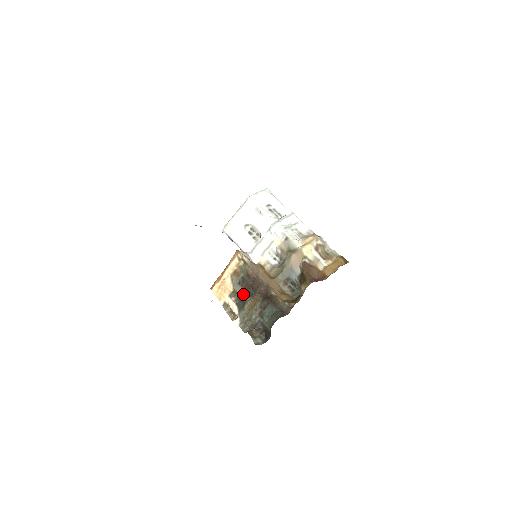
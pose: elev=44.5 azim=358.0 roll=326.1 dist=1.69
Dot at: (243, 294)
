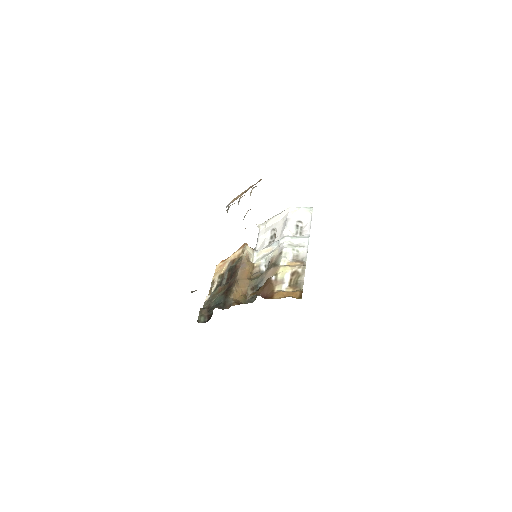
Dot at: (224, 279)
